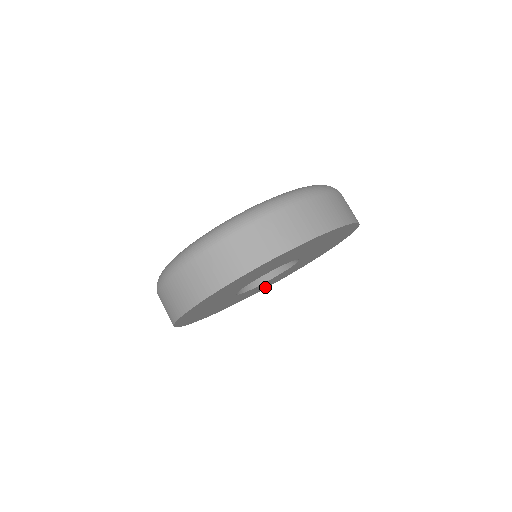
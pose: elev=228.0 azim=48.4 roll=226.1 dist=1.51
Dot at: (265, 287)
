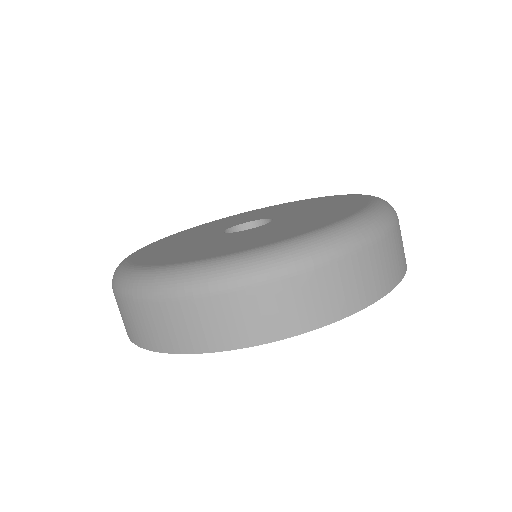
Dot at: occluded
